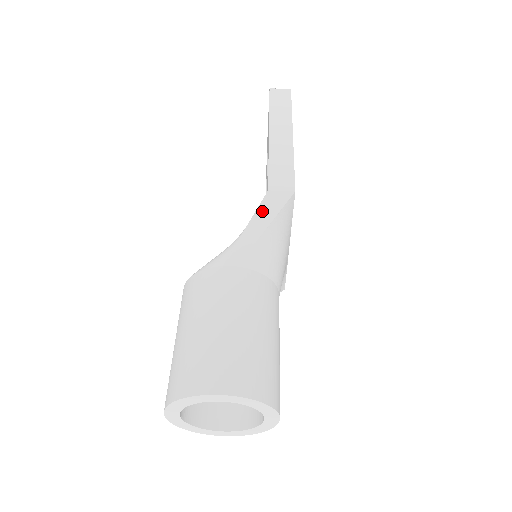
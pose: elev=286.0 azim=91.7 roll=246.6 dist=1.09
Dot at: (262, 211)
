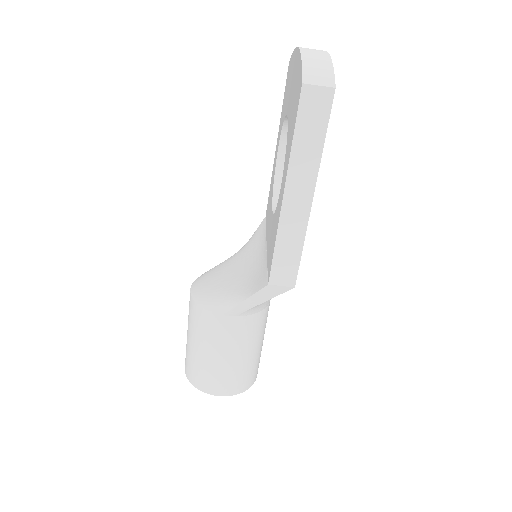
Dot at: (260, 295)
